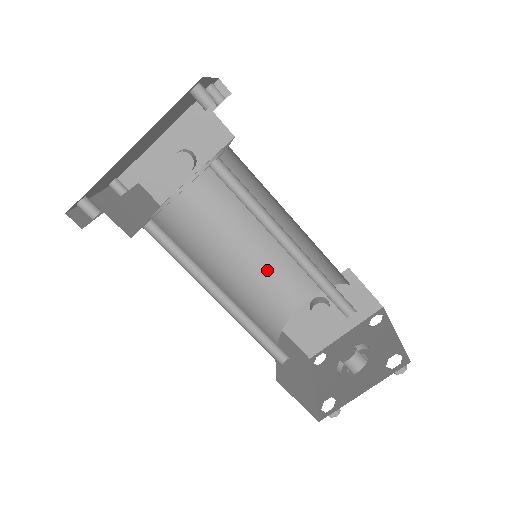
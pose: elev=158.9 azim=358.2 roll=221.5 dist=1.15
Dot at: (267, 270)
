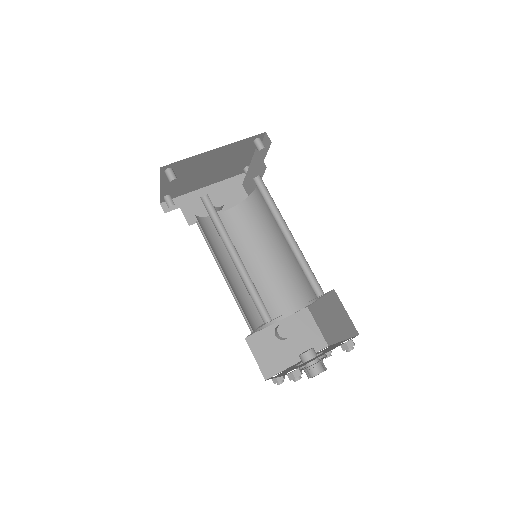
Dot at: occluded
